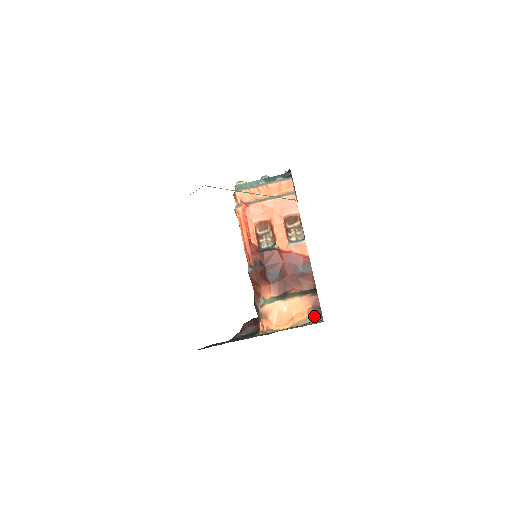
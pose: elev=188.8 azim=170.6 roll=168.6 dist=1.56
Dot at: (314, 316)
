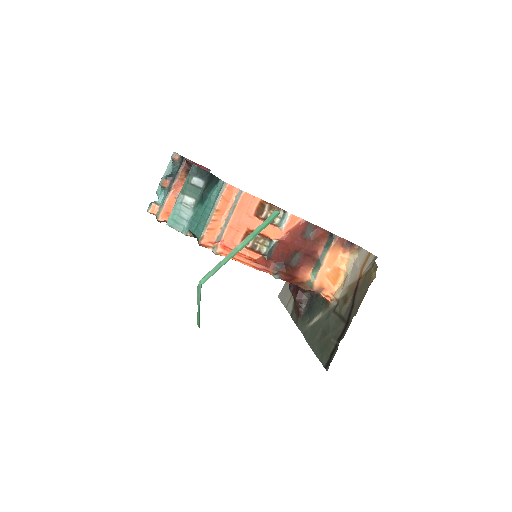
Dot at: (351, 251)
